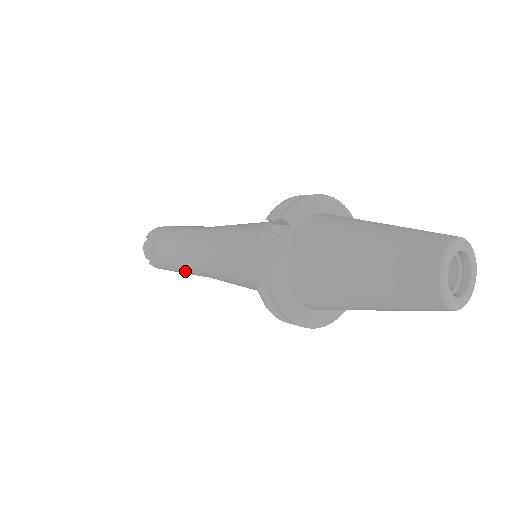
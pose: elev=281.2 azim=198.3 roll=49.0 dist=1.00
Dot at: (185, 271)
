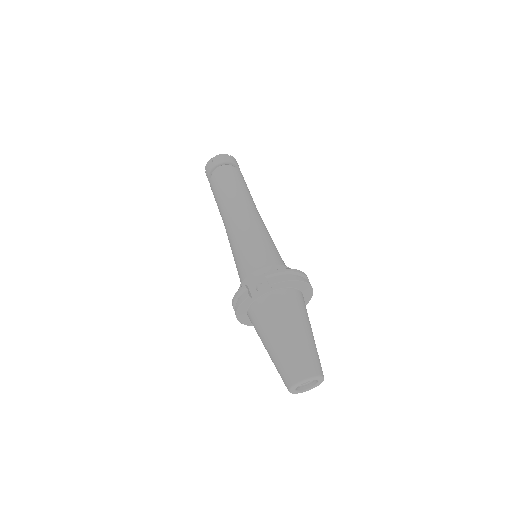
Dot at: occluded
